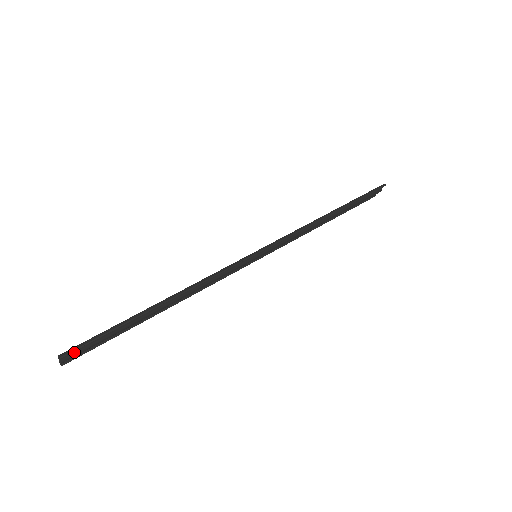
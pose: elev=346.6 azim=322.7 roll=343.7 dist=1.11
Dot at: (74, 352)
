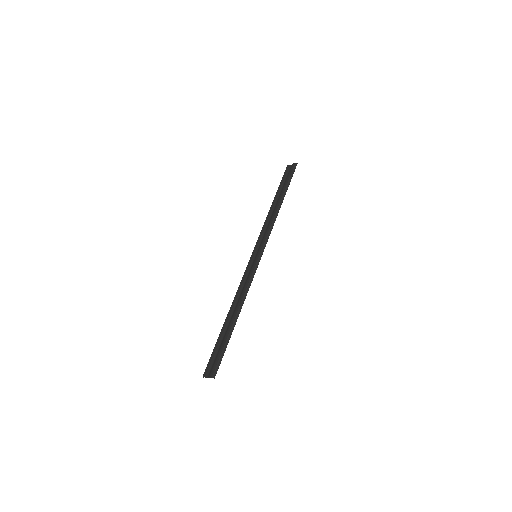
Dot at: (213, 370)
